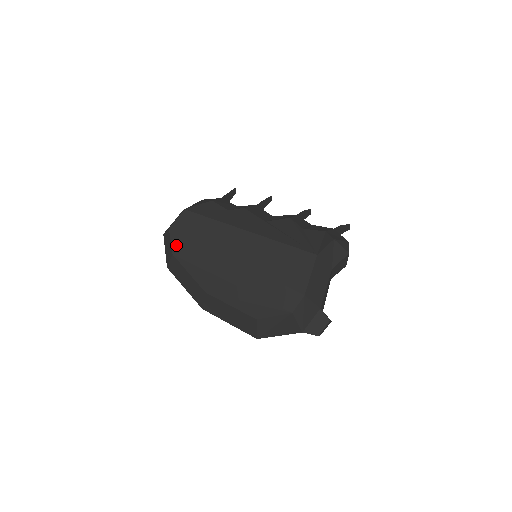
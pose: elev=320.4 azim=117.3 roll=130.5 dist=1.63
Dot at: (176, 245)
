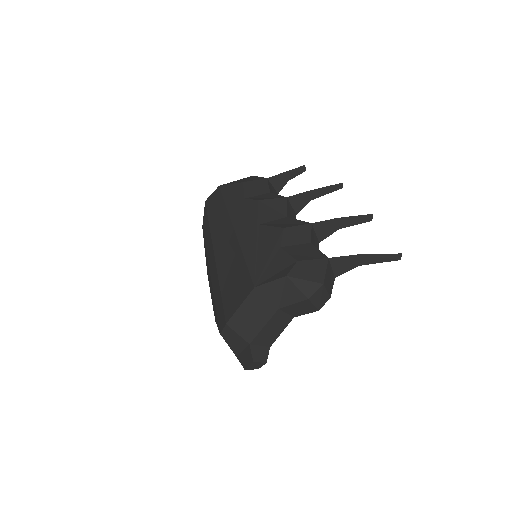
Dot at: (204, 219)
